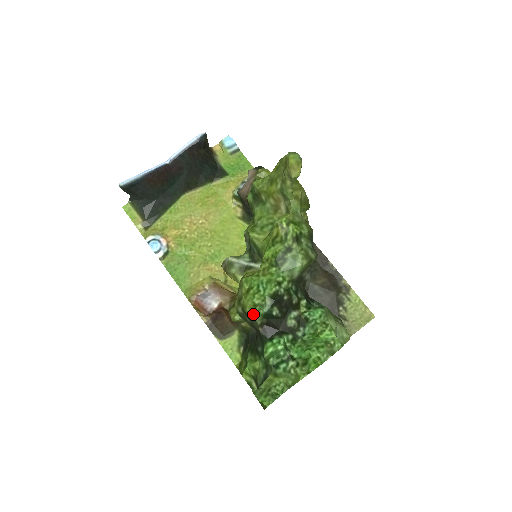
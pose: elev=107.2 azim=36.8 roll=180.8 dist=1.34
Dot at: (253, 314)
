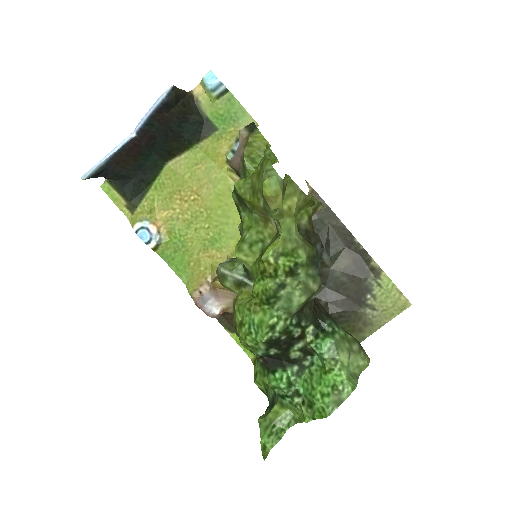
Dot at: (249, 350)
